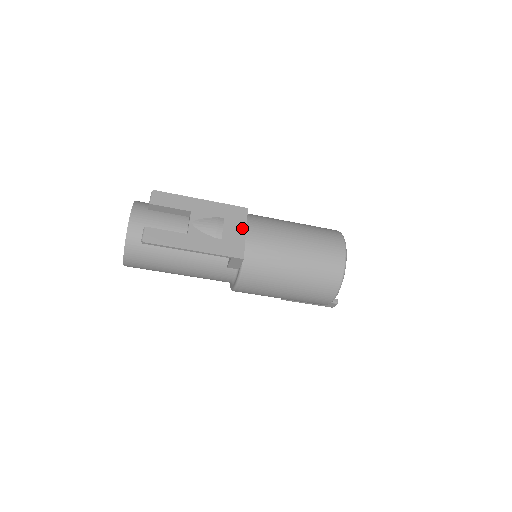
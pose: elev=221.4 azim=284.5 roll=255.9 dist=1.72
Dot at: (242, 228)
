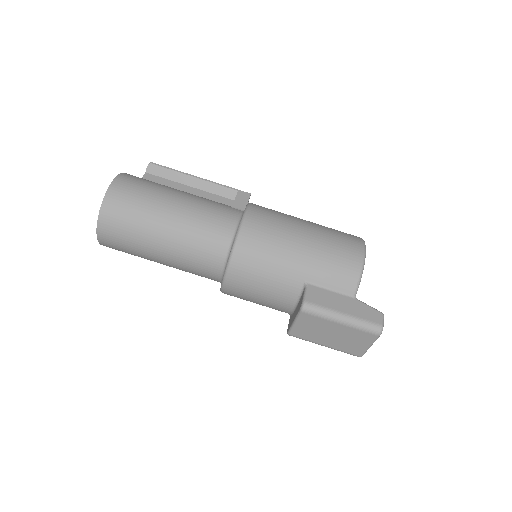
Dot at: occluded
